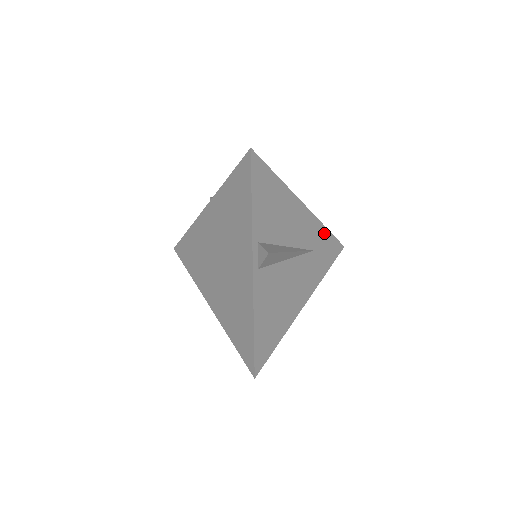
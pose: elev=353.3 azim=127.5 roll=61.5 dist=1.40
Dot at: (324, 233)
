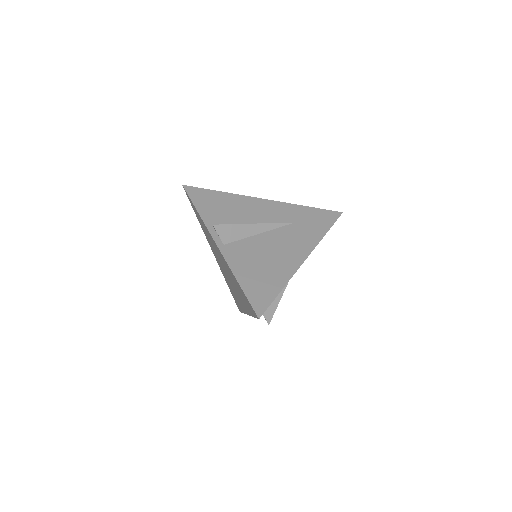
Dot at: (303, 210)
